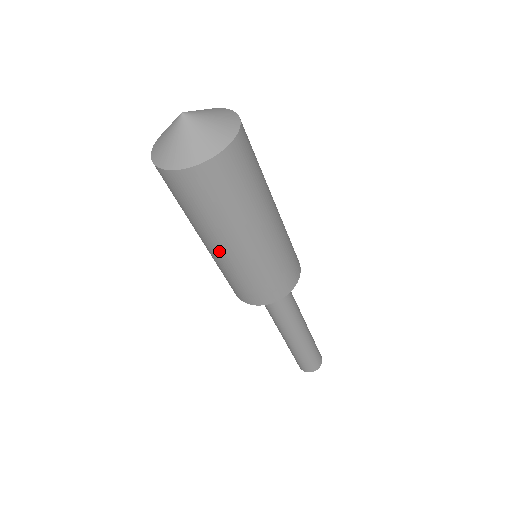
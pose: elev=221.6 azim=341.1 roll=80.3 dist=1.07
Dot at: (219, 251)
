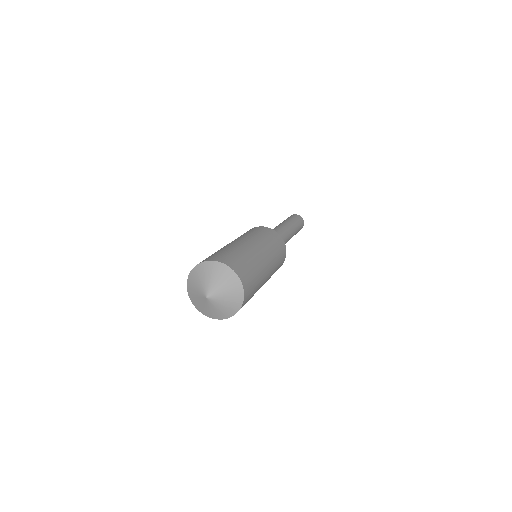
Dot at: occluded
